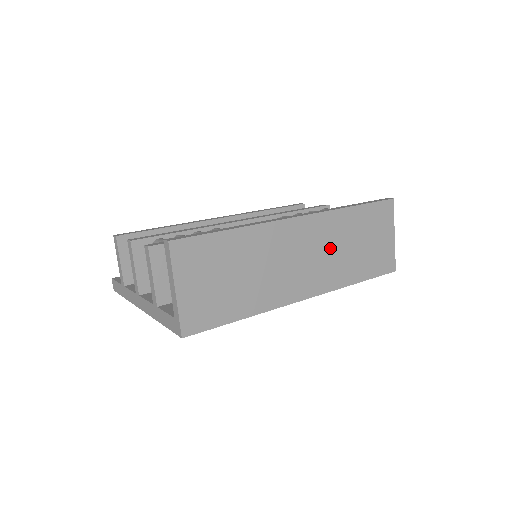
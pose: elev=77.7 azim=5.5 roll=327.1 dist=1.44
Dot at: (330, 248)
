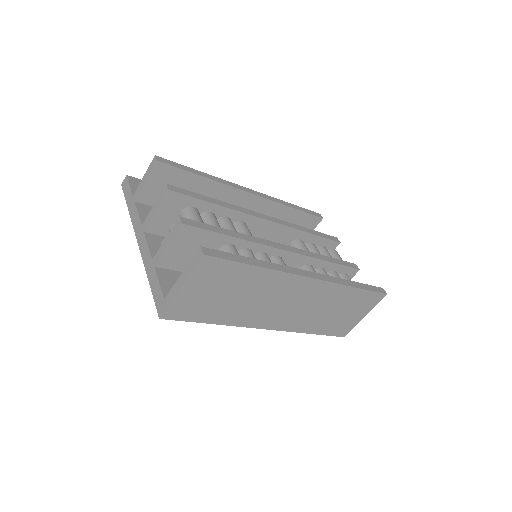
Dot at: (314, 306)
